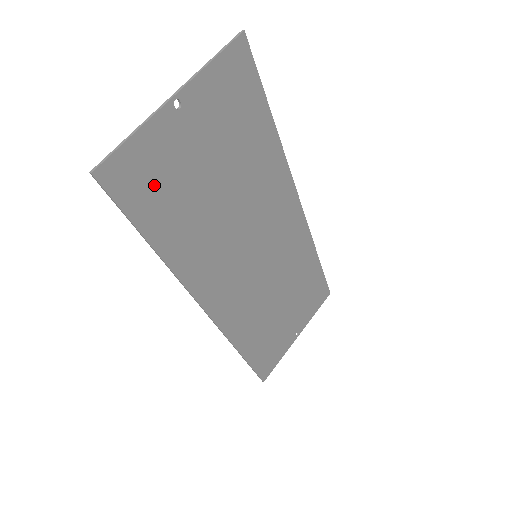
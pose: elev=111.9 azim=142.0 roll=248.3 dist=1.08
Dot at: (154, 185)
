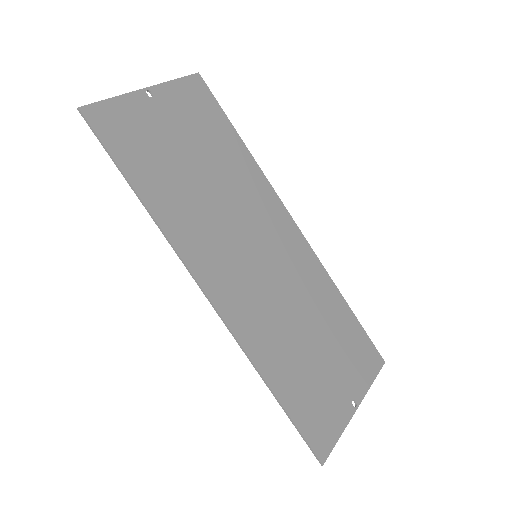
Dot at: (133, 139)
